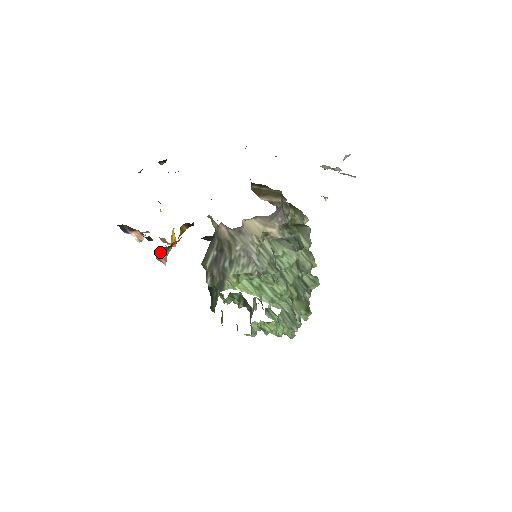
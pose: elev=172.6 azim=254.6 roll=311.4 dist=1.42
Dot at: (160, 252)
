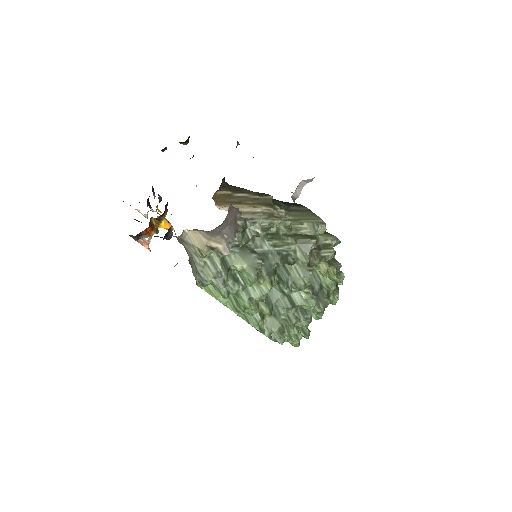
Dot at: (133, 238)
